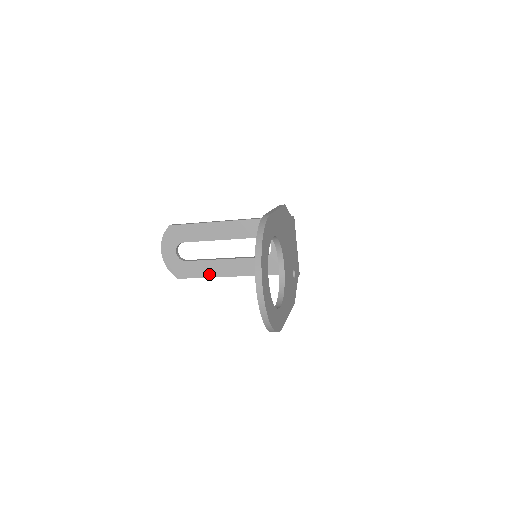
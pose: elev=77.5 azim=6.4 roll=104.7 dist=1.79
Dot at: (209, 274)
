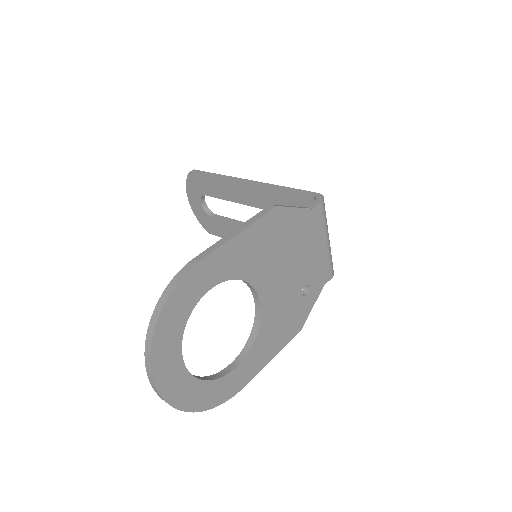
Dot at: occluded
